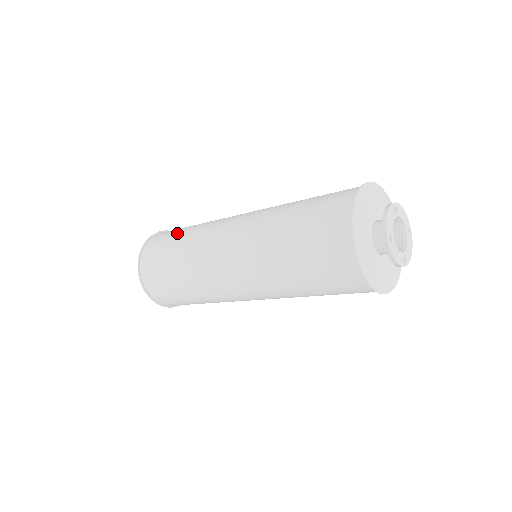
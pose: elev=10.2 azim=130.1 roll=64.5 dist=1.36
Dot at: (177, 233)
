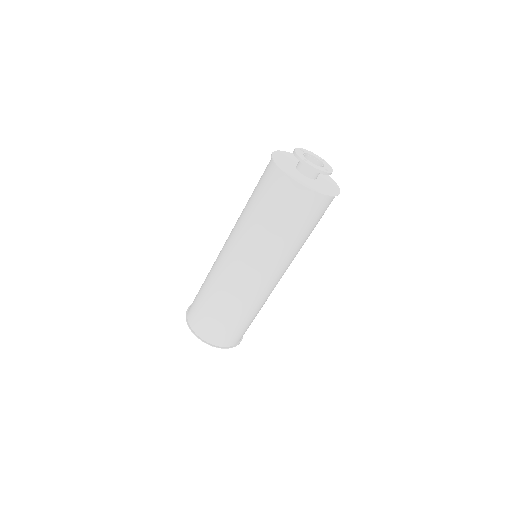
Dot at: occluded
